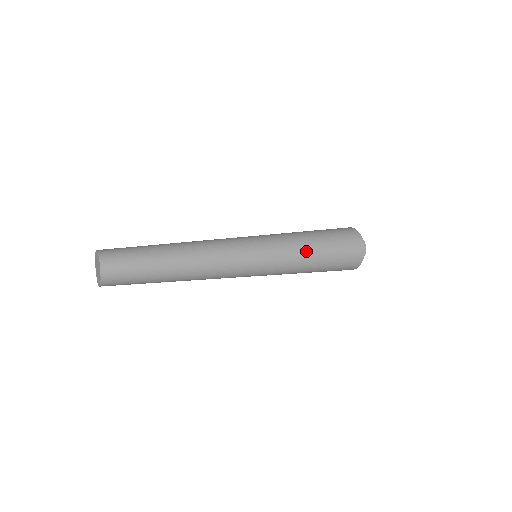
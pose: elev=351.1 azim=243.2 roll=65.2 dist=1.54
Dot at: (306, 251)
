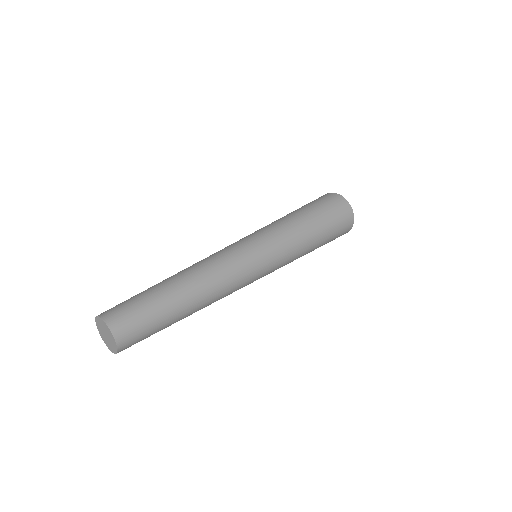
Dot at: (304, 253)
